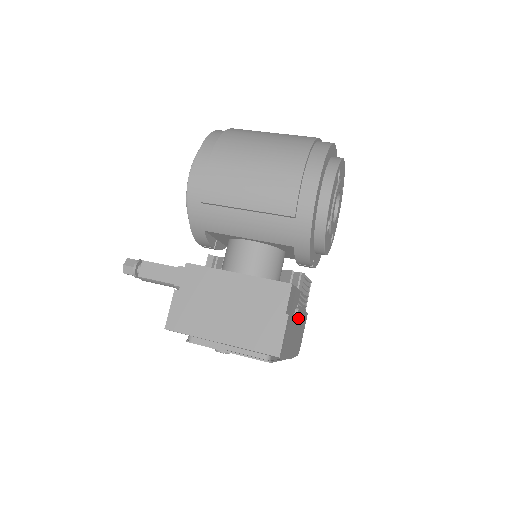
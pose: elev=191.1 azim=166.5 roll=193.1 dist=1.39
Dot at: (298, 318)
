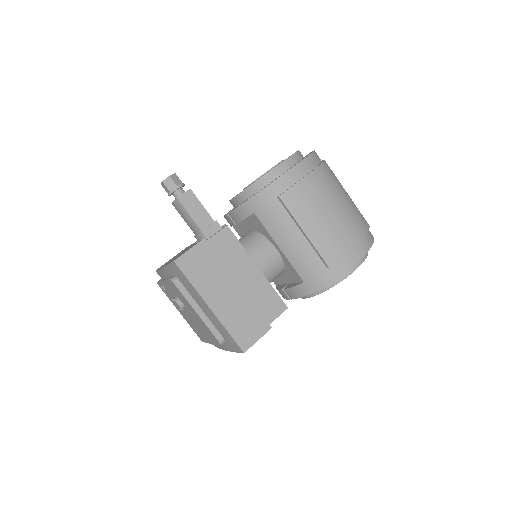
Dot at: occluded
